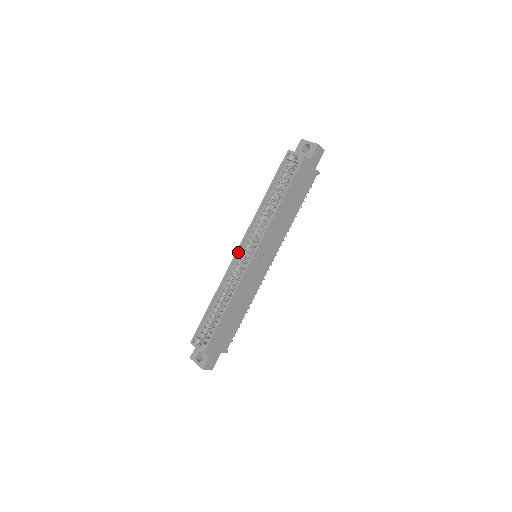
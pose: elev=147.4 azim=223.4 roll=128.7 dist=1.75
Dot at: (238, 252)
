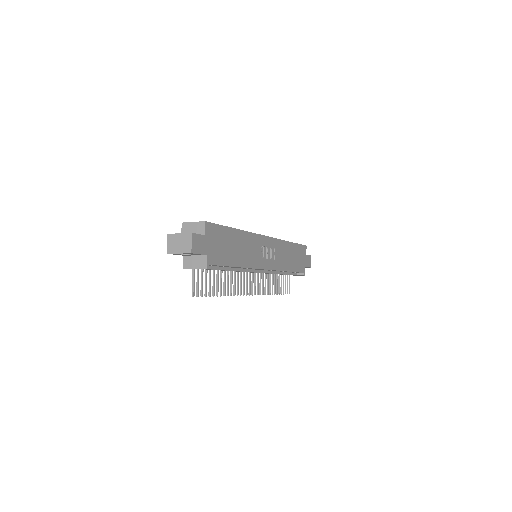
Dot at: occluded
